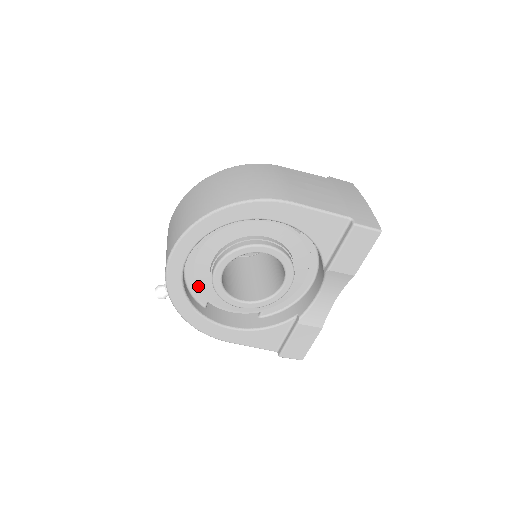
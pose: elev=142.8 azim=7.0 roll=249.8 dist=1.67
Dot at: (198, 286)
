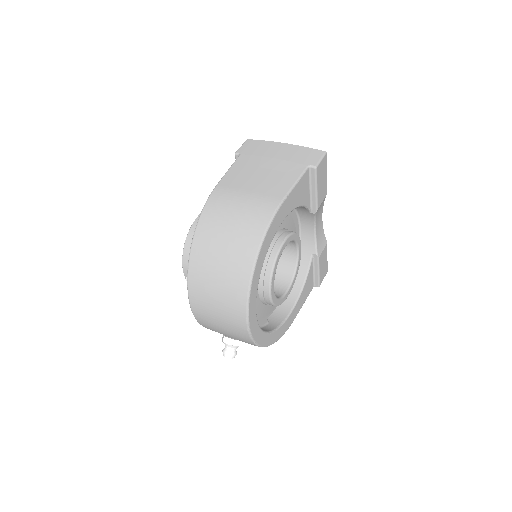
Dot at: (259, 318)
